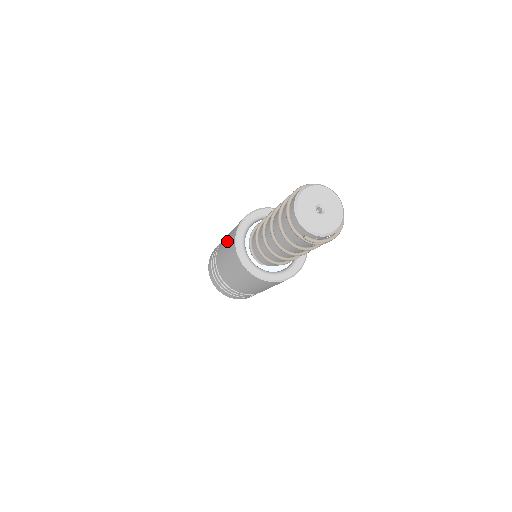
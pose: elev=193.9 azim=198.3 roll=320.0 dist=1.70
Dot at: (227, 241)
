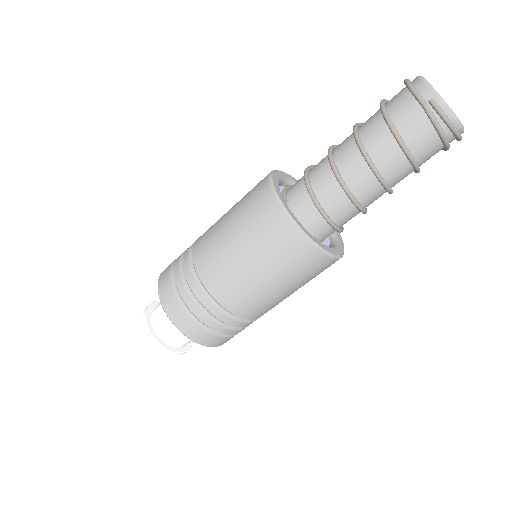
Dot at: occluded
